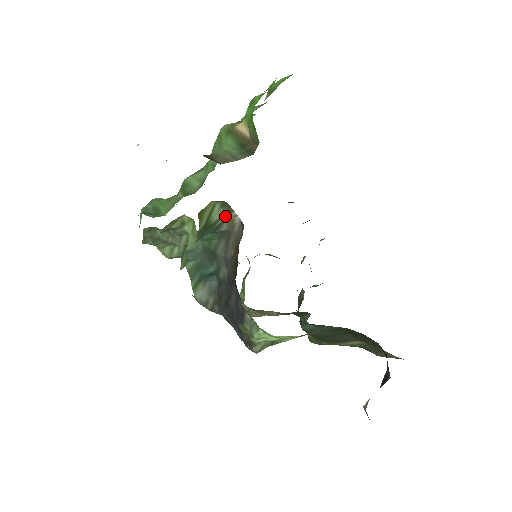
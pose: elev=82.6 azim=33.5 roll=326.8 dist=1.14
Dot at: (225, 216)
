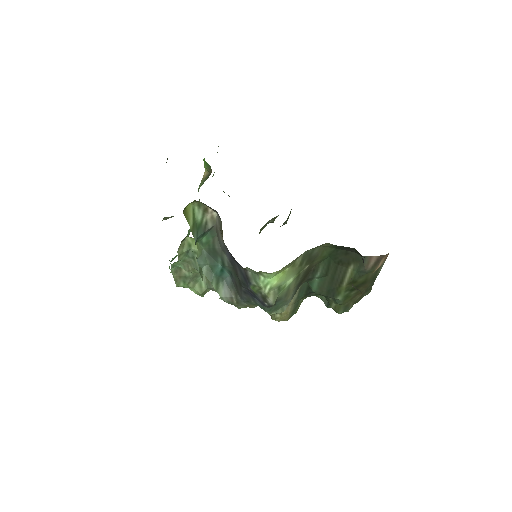
Dot at: (206, 215)
